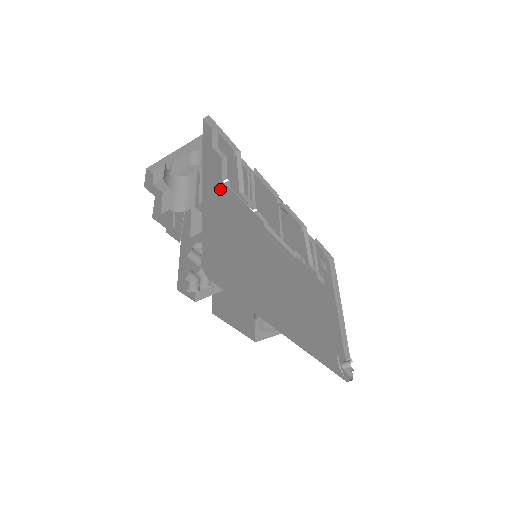
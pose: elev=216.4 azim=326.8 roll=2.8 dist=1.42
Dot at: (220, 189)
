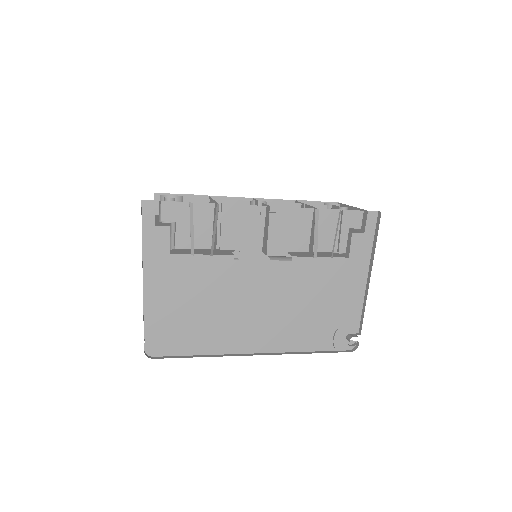
Dot at: (167, 266)
